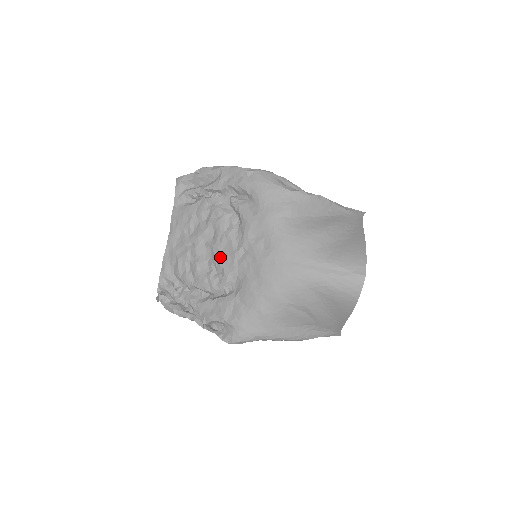
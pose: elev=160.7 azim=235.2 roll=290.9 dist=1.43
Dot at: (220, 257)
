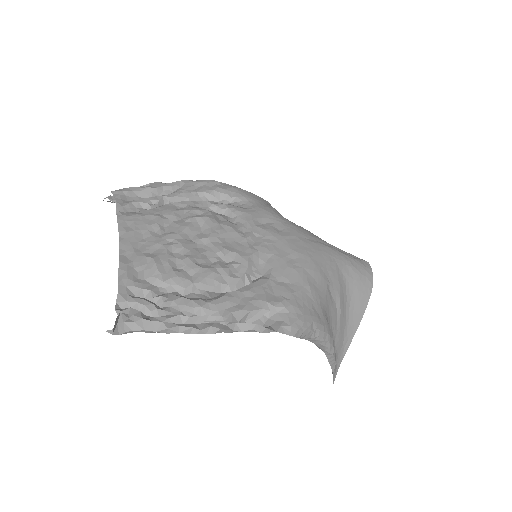
Dot at: (225, 245)
